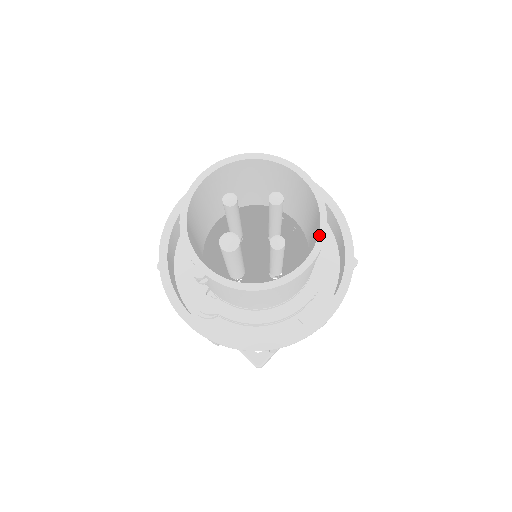
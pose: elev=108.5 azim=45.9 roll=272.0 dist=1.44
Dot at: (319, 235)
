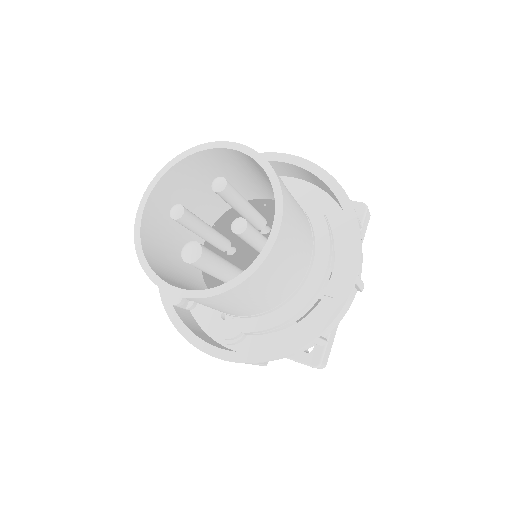
Dot at: (275, 194)
